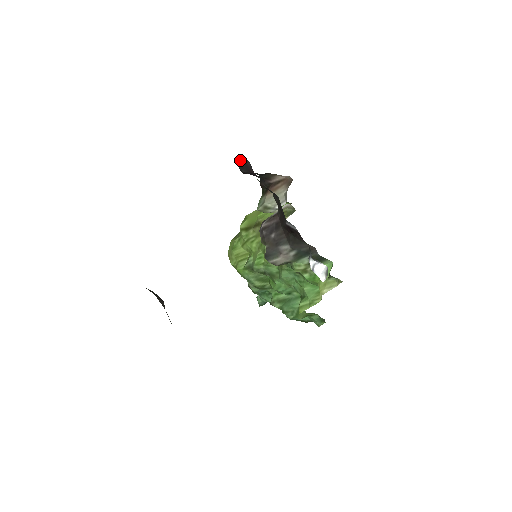
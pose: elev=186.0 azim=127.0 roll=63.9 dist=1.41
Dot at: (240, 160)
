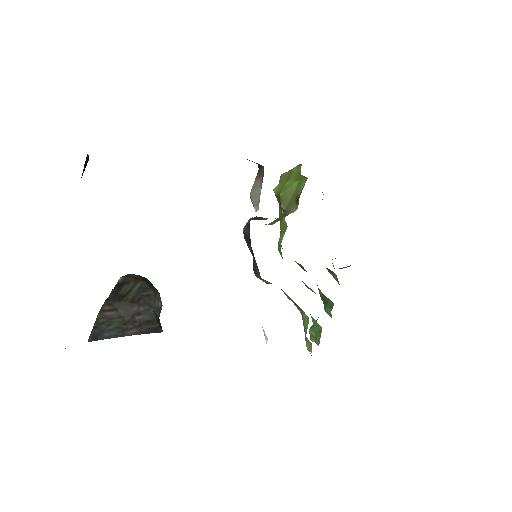
Dot at: occluded
